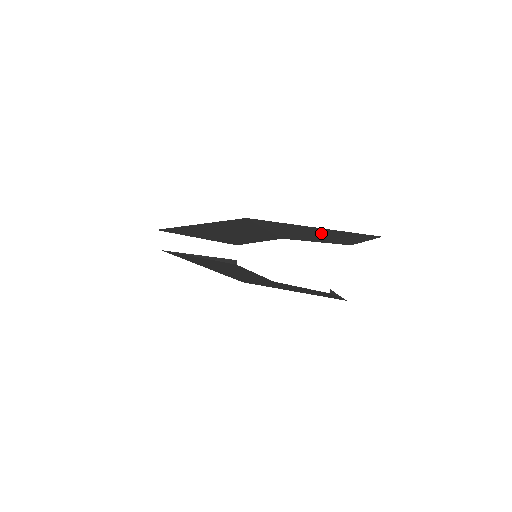
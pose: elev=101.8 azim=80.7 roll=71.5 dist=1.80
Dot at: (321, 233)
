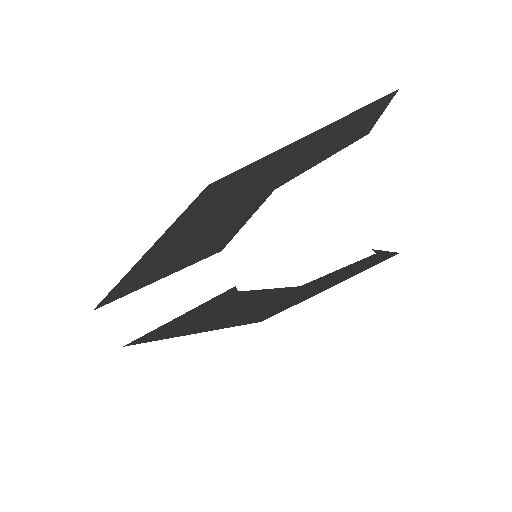
Dot at: (320, 140)
